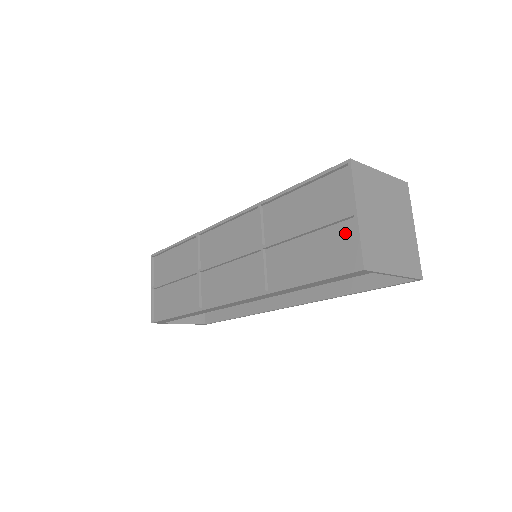
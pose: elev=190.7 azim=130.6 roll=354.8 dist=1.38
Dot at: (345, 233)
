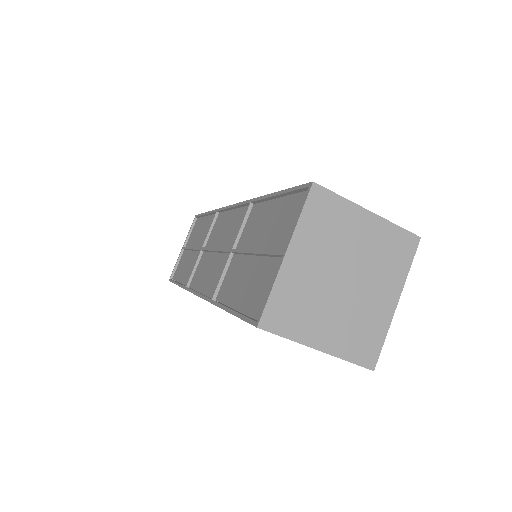
Dot at: (272, 273)
